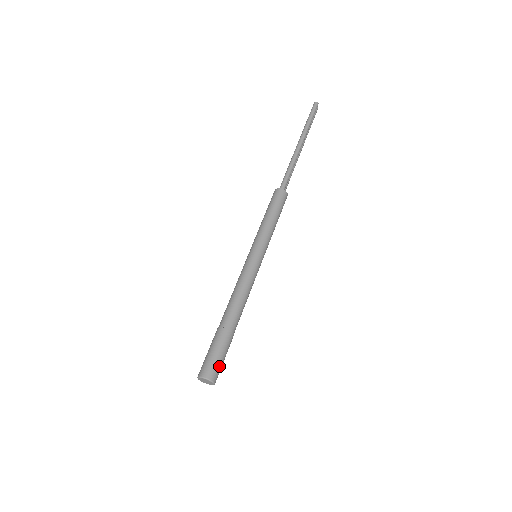
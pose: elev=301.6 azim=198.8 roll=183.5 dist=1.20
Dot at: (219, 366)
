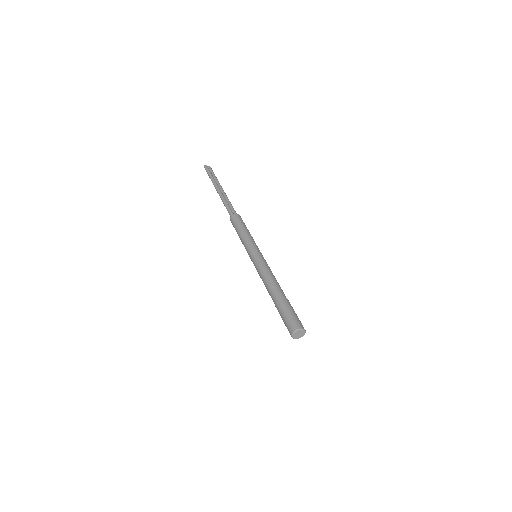
Dot at: (293, 319)
